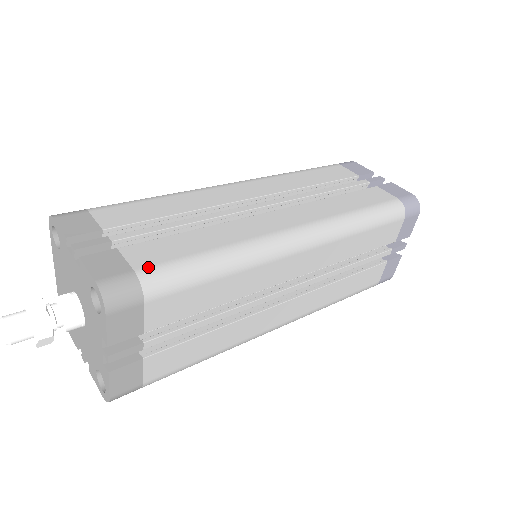
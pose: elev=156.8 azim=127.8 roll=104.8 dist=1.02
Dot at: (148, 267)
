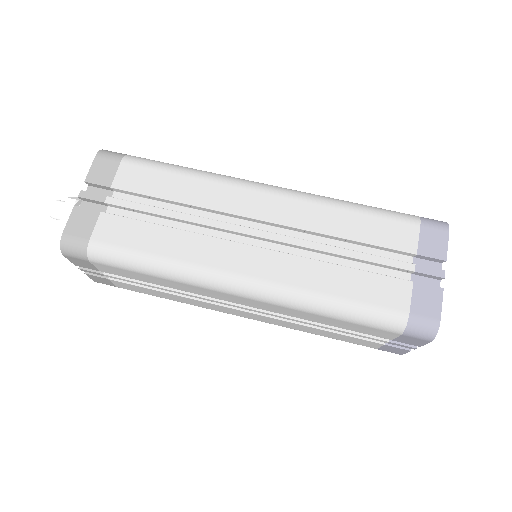
Dot at: (100, 242)
